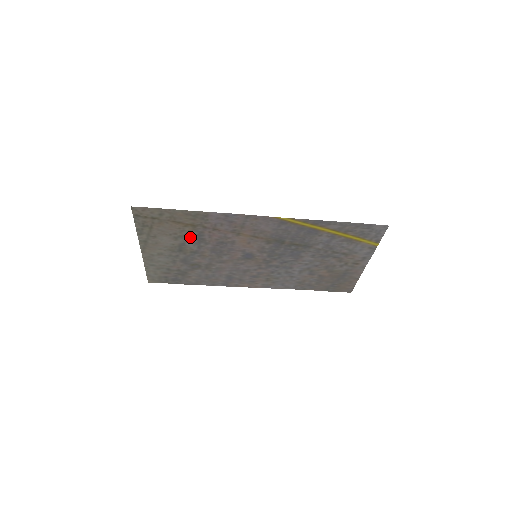
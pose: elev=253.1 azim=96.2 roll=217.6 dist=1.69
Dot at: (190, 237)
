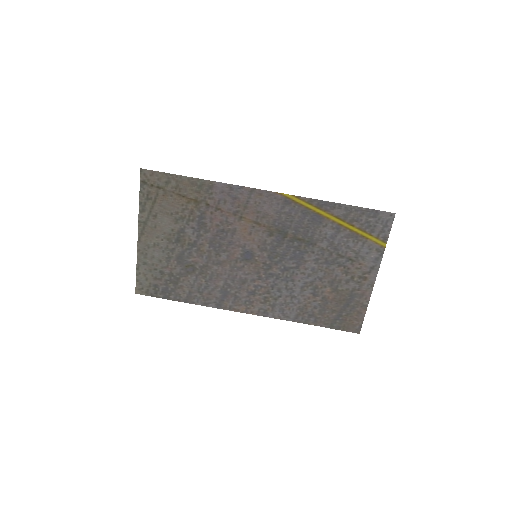
Dot at: (191, 220)
